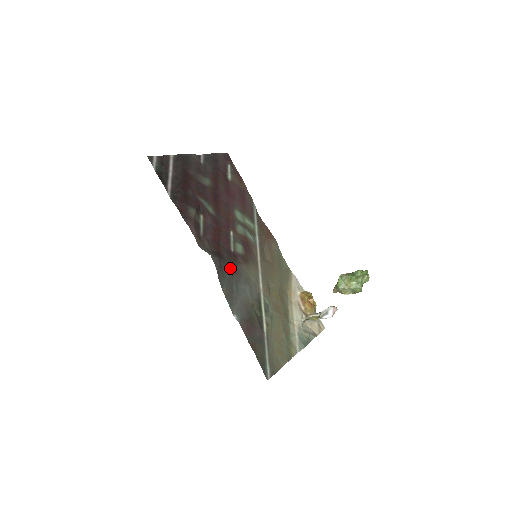
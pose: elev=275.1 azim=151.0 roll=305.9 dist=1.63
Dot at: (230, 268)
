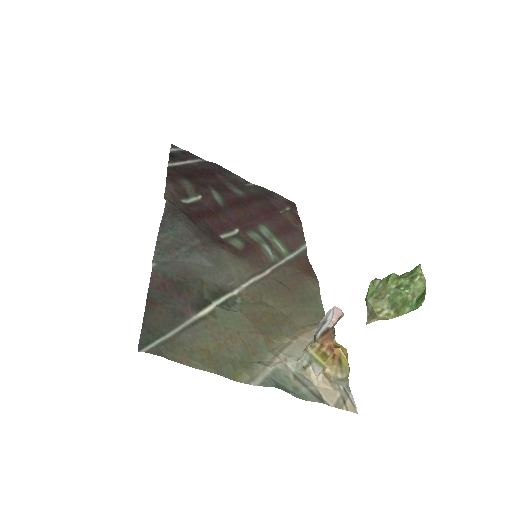
Dot at: (194, 232)
